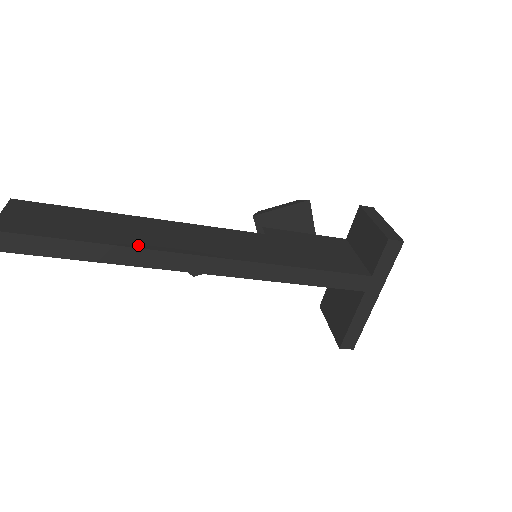
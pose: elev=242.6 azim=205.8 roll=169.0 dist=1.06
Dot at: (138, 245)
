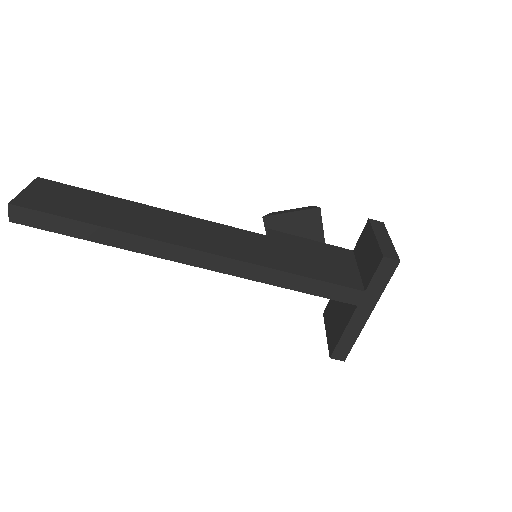
Dot at: (137, 232)
